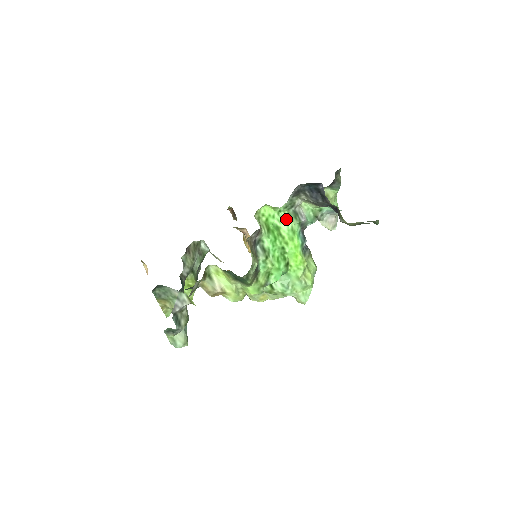
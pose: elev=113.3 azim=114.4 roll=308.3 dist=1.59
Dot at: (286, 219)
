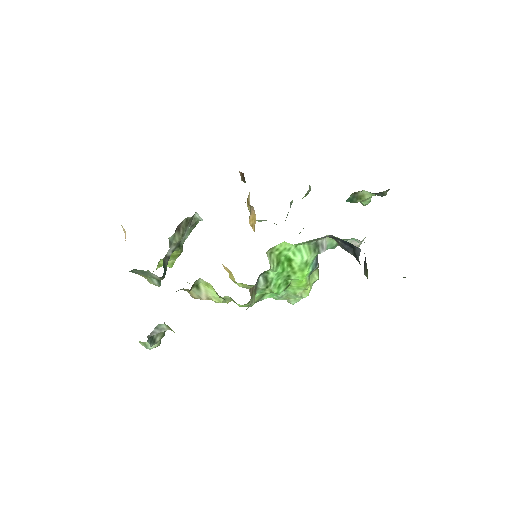
Dot at: (303, 252)
